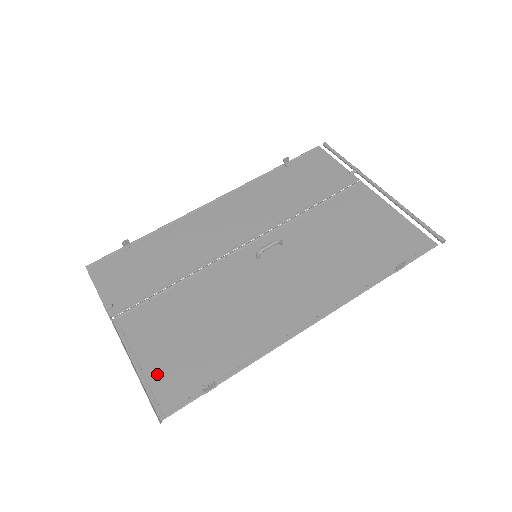
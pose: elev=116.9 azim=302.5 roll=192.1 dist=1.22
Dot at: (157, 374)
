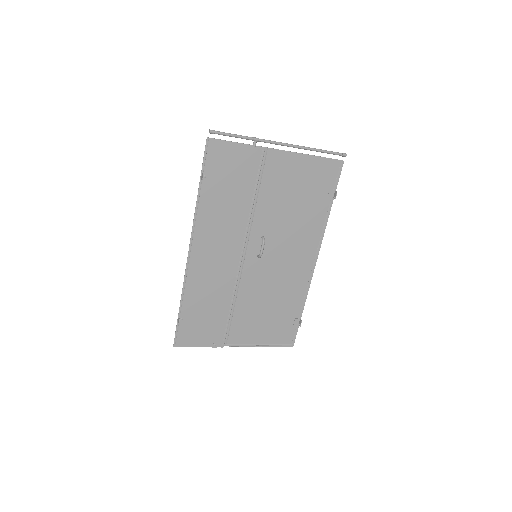
Dot at: (273, 339)
